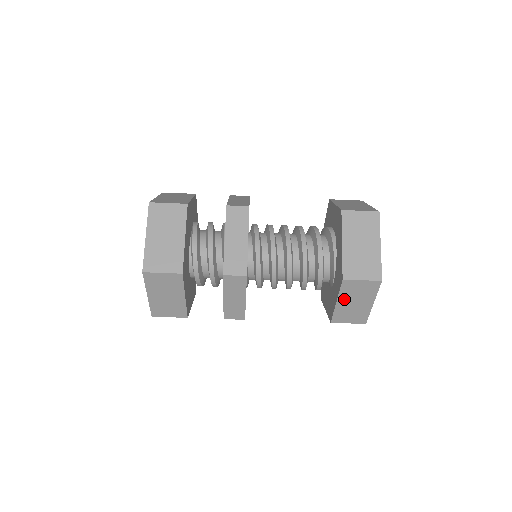
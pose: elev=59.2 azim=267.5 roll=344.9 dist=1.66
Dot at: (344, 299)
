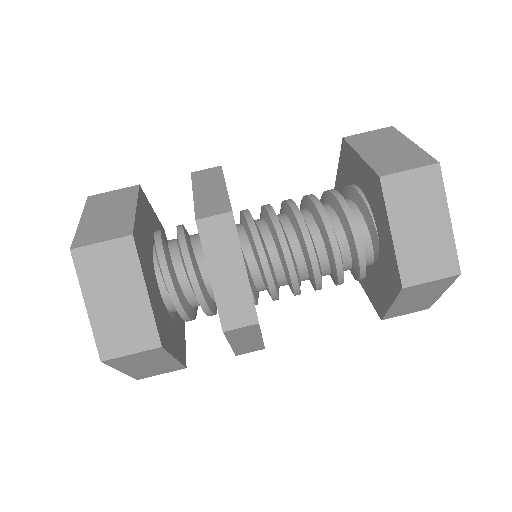
Dot at: (400, 222)
